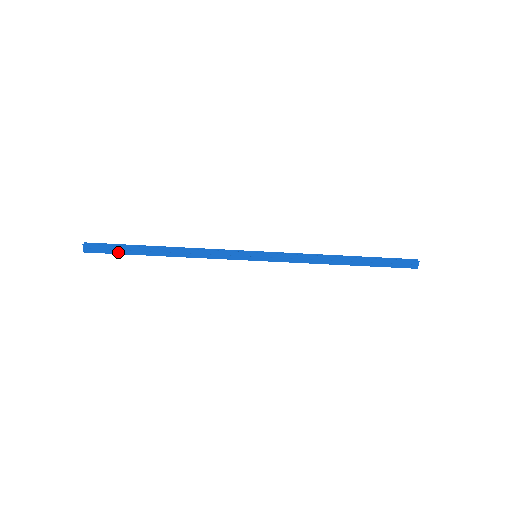
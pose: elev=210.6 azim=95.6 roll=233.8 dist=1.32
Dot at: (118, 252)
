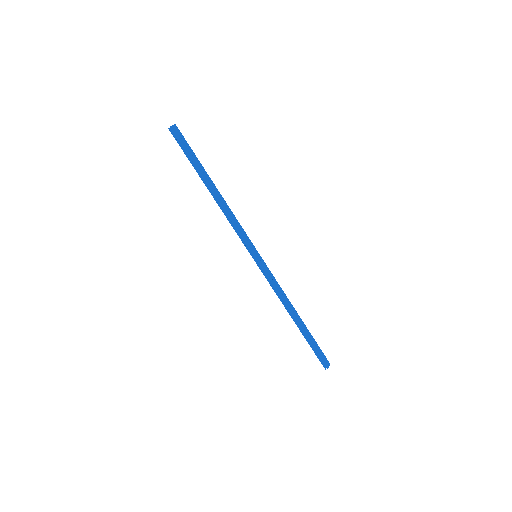
Dot at: (190, 153)
